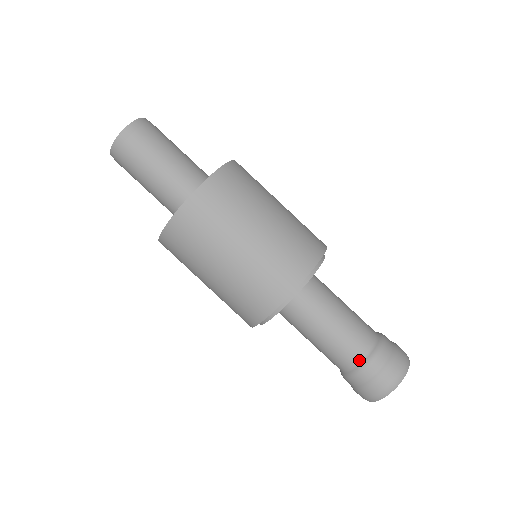
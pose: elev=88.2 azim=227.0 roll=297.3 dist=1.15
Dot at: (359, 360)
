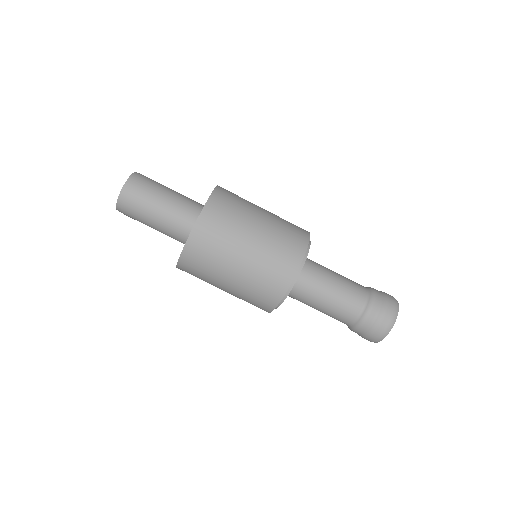
Dot at: (349, 325)
